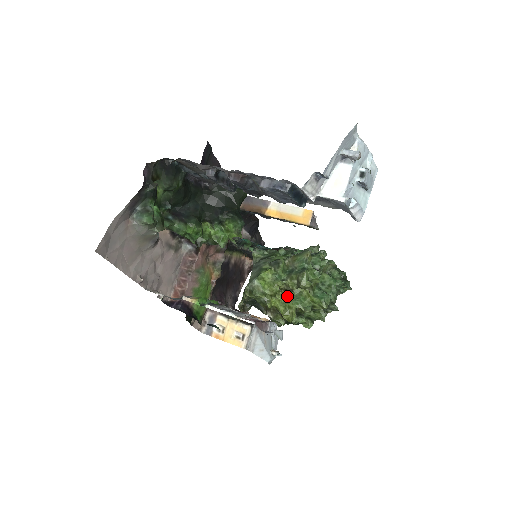
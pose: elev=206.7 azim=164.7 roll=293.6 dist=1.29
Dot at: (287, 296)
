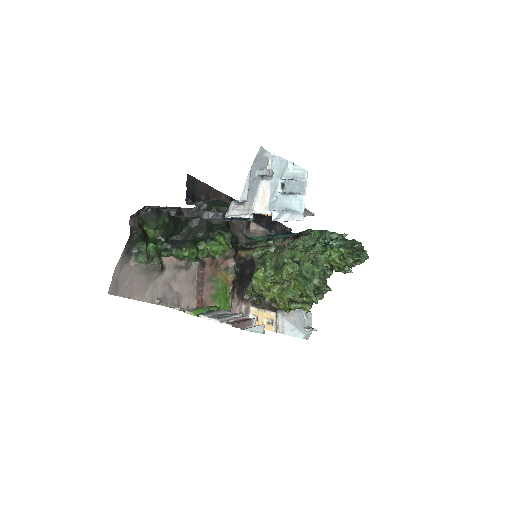
Dot at: (281, 288)
